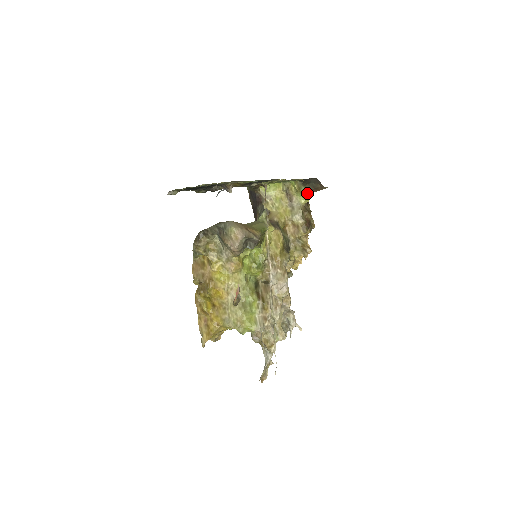
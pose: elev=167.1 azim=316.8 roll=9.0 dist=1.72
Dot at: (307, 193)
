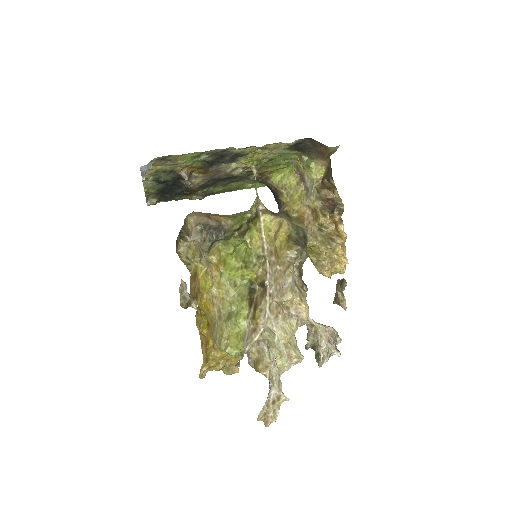
Dot at: (315, 164)
